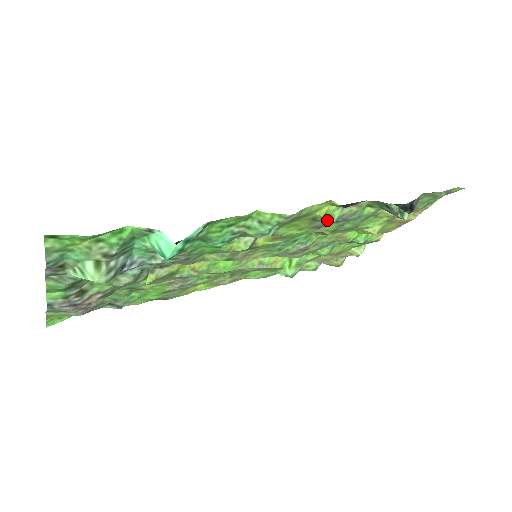
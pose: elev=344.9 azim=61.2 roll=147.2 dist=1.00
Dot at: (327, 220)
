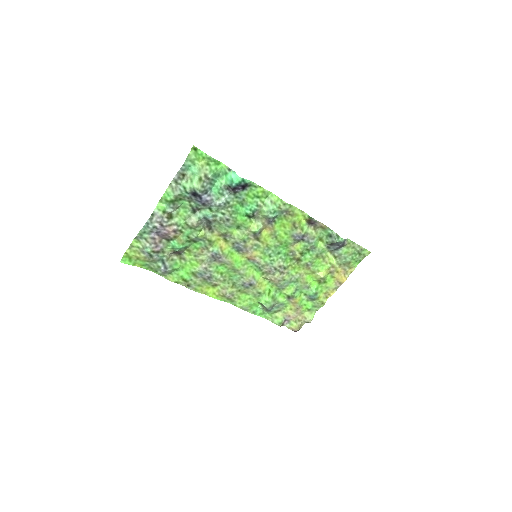
Dot at: (300, 230)
